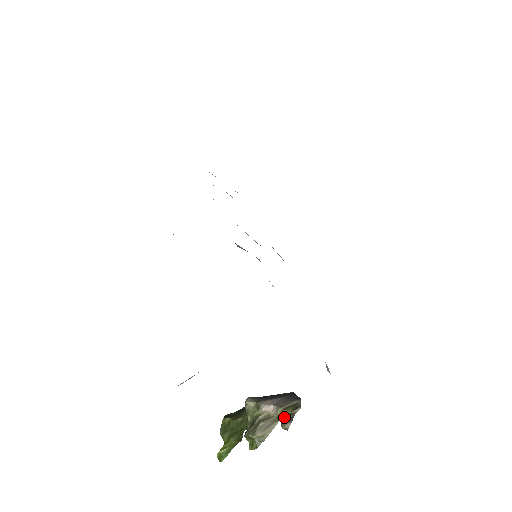
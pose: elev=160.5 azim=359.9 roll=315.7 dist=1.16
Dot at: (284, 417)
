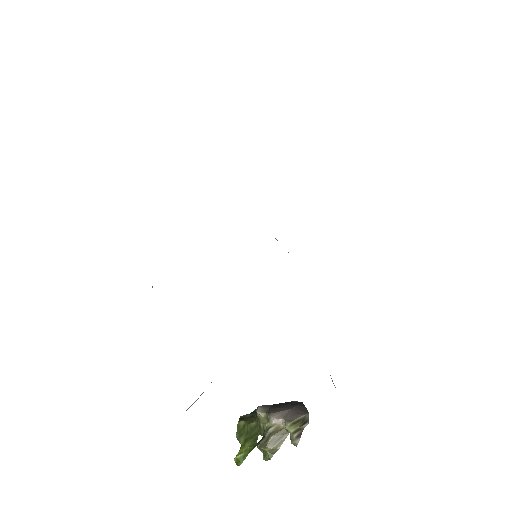
Dot at: (293, 432)
